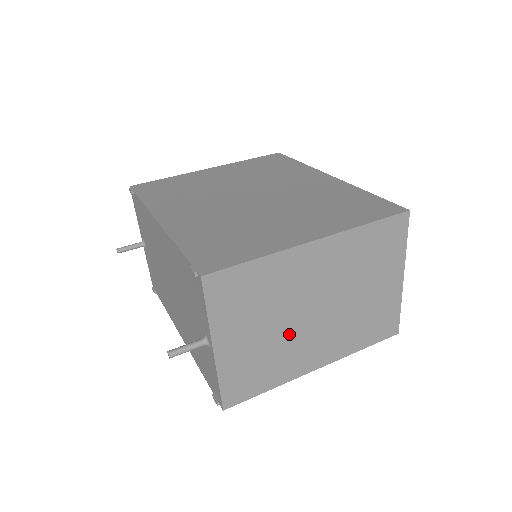
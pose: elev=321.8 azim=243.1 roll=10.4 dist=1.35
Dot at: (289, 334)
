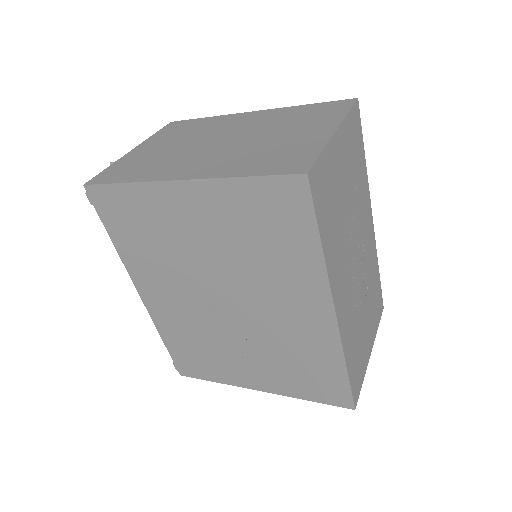
Dot at: (185, 151)
